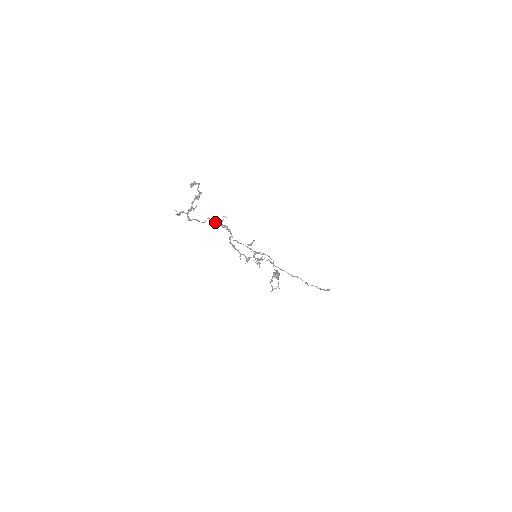
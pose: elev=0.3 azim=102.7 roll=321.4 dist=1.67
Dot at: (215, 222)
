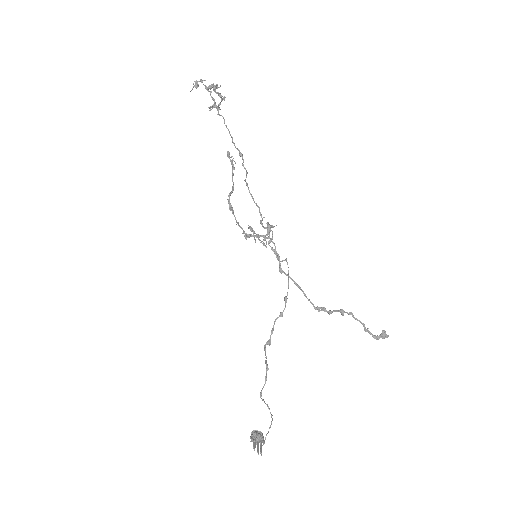
Dot at: occluded
